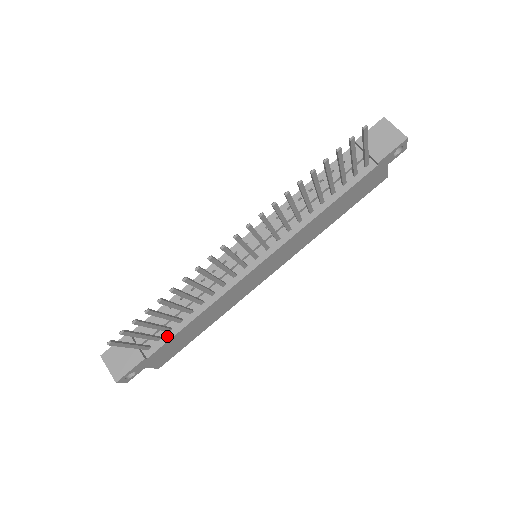
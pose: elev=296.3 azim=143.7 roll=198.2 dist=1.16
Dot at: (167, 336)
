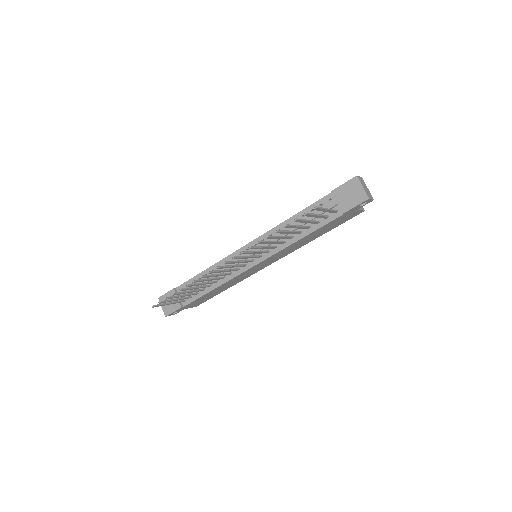
Dot at: (195, 297)
